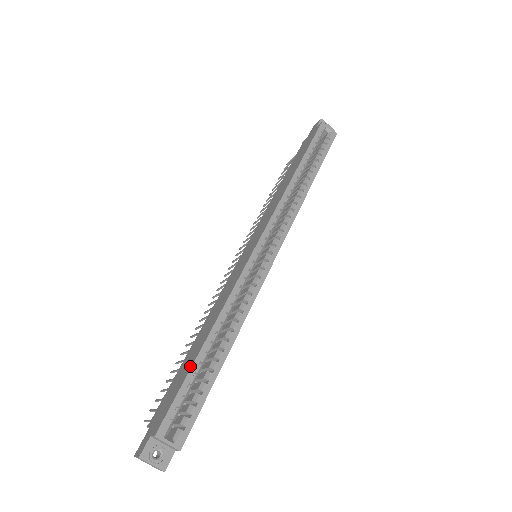
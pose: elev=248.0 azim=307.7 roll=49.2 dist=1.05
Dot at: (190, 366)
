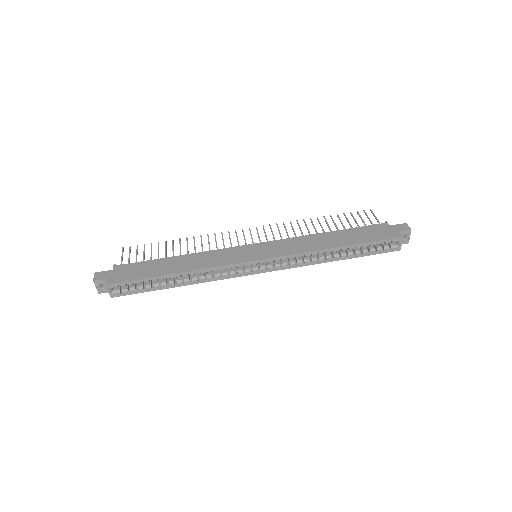
Dot at: (153, 275)
